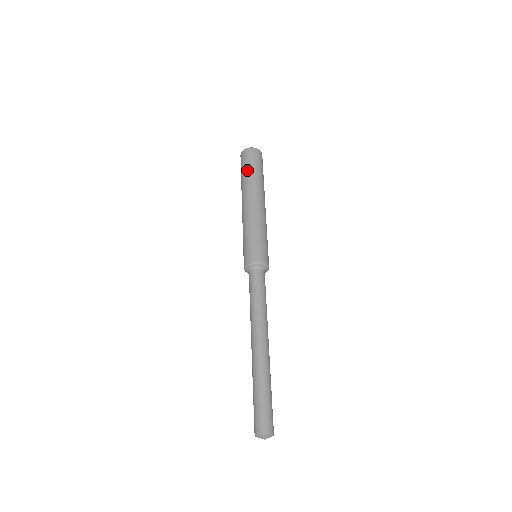
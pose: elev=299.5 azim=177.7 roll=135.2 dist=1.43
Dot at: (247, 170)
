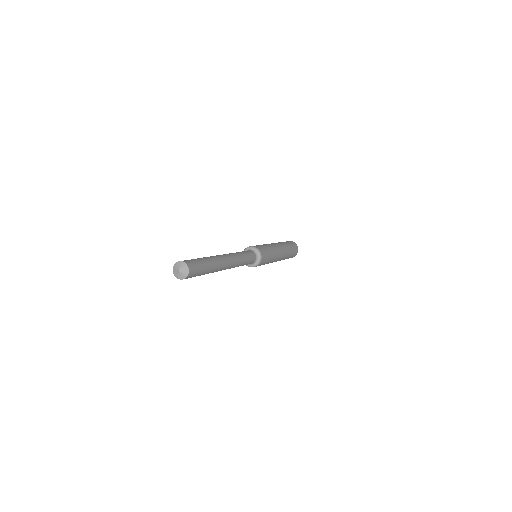
Dot at: occluded
